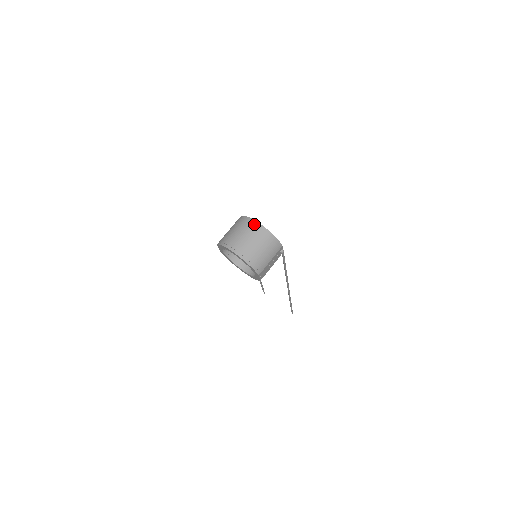
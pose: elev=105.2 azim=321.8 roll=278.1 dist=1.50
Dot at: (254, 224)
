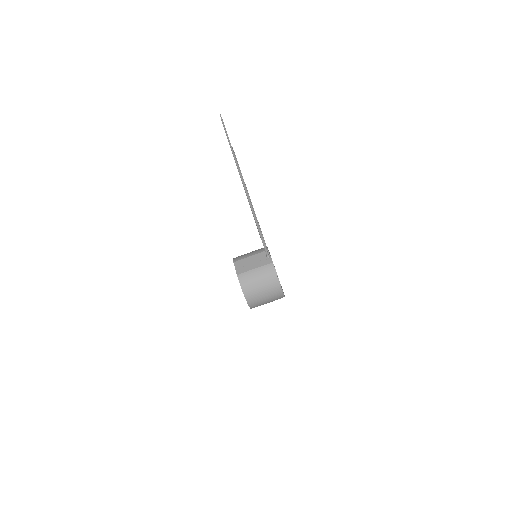
Dot at: (279, 292)
